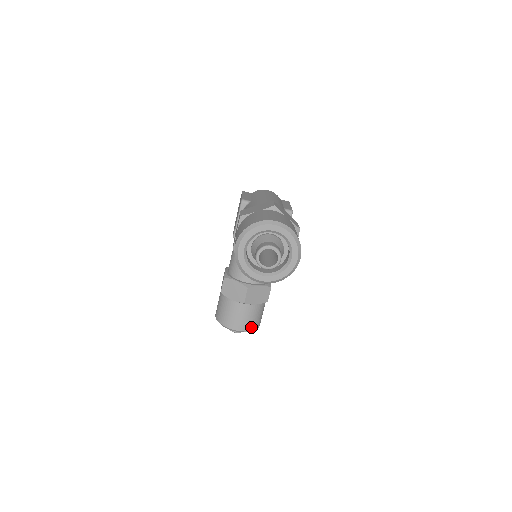
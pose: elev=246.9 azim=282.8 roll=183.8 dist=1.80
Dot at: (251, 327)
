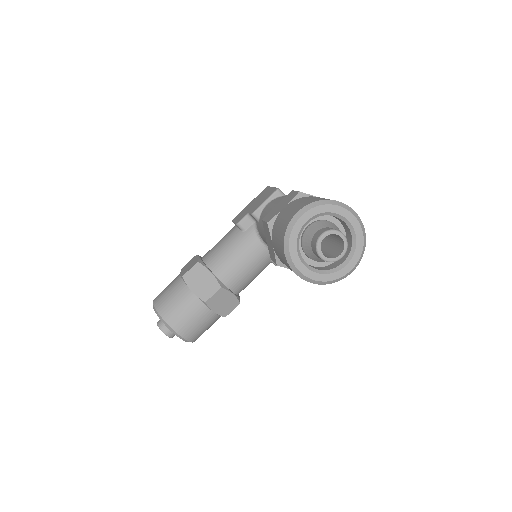
Dot at: (191, 336)
